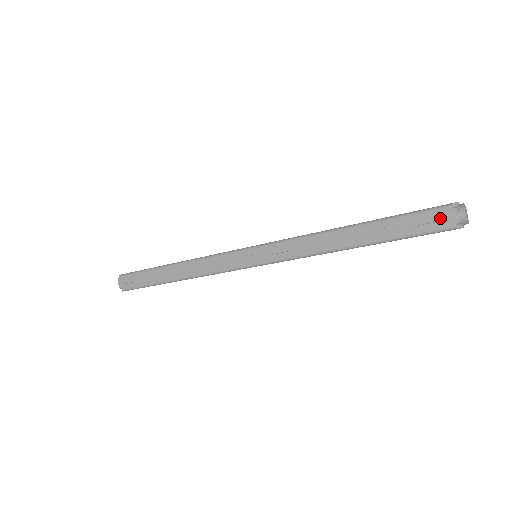
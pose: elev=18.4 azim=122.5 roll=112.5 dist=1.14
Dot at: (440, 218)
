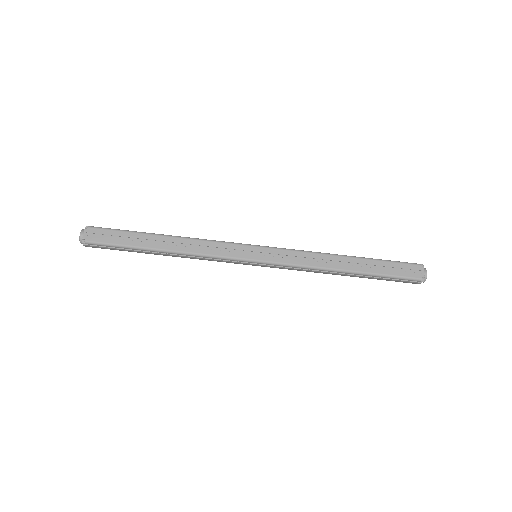
Dot at: (412, 270)
